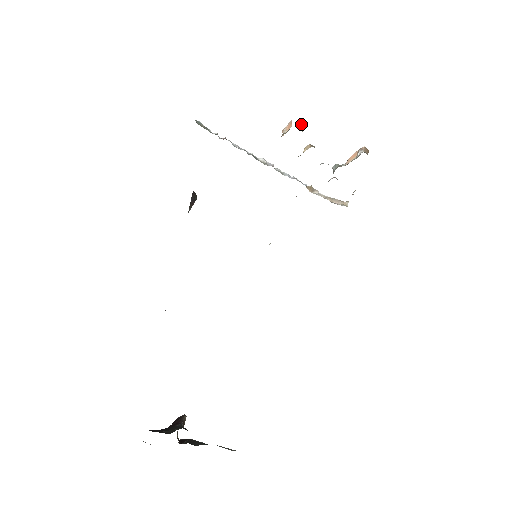
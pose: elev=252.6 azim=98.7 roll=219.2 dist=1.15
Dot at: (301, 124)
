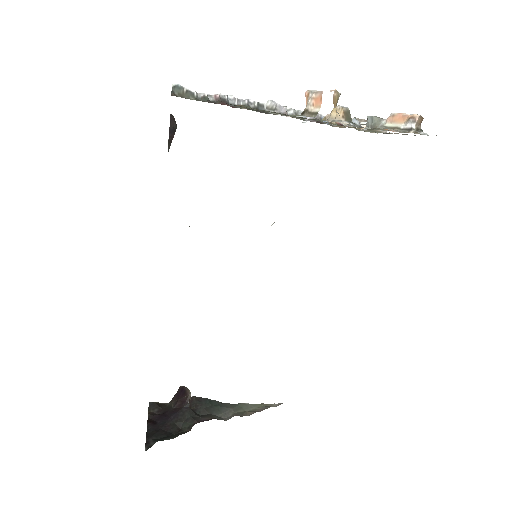
Dot at: (336, 97)
